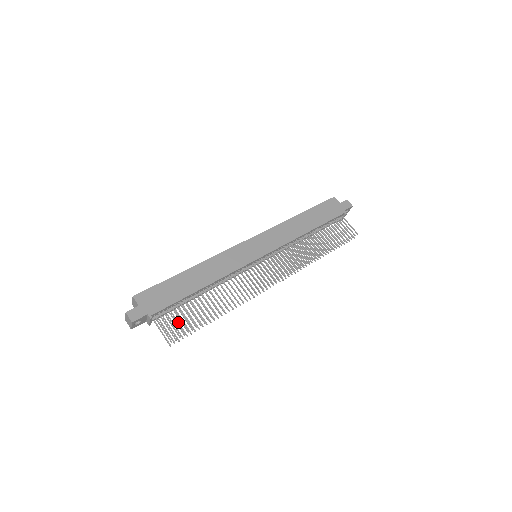
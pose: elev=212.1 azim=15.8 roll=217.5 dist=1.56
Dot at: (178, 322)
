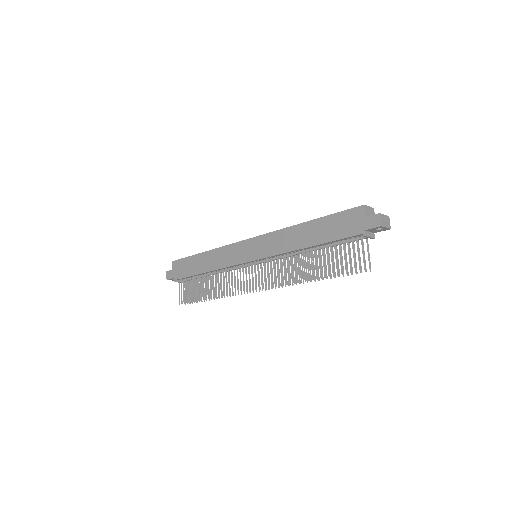
Dot at: (194, 290)
